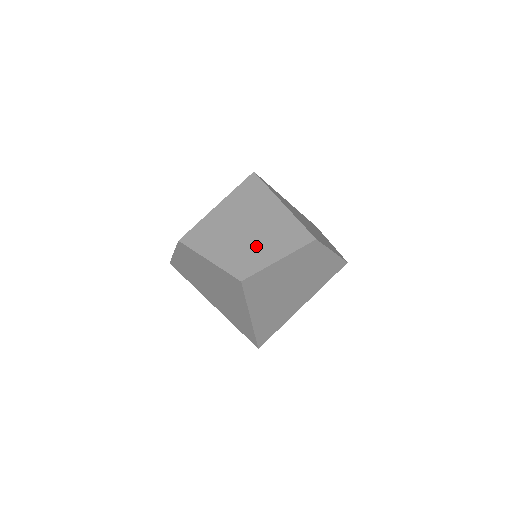
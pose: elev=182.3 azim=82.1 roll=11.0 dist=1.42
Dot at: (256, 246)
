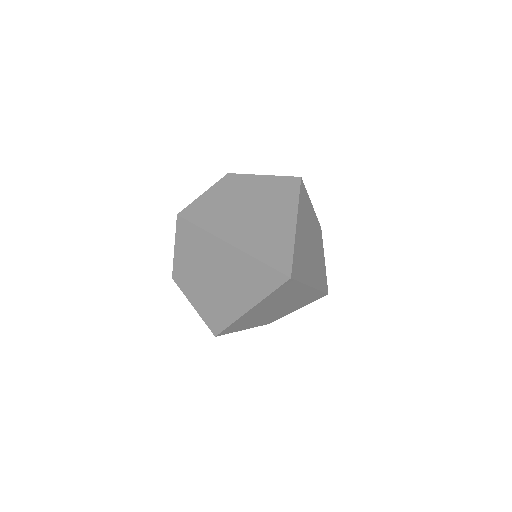
Dot at: occluded
